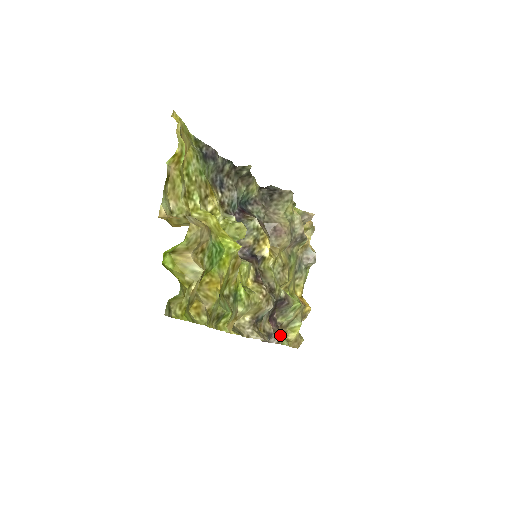
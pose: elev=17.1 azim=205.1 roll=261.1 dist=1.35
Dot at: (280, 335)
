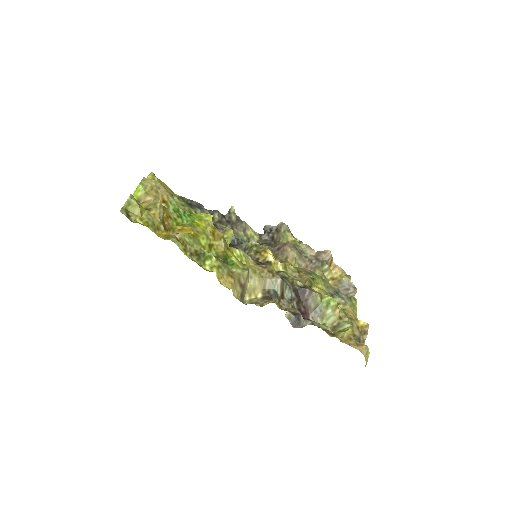
Dot at: occluded
